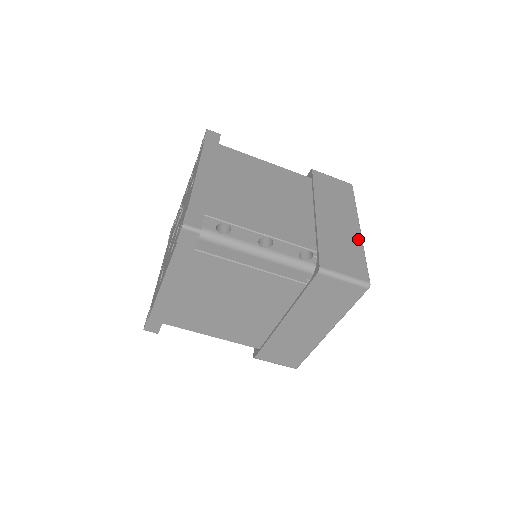
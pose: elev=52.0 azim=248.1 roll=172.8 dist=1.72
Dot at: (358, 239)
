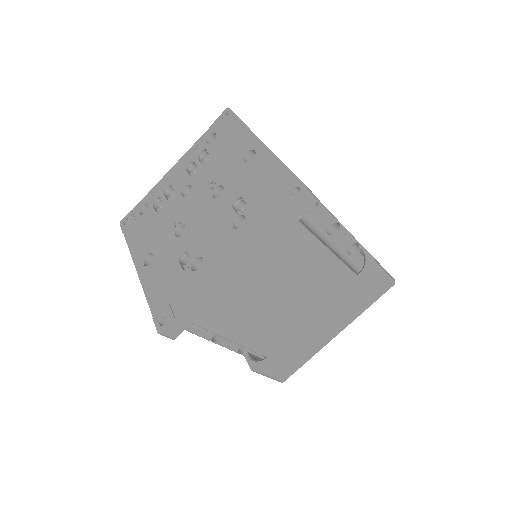
Dot at: occluded
